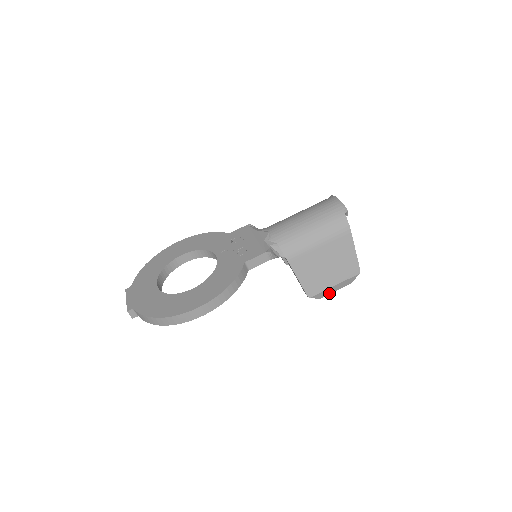
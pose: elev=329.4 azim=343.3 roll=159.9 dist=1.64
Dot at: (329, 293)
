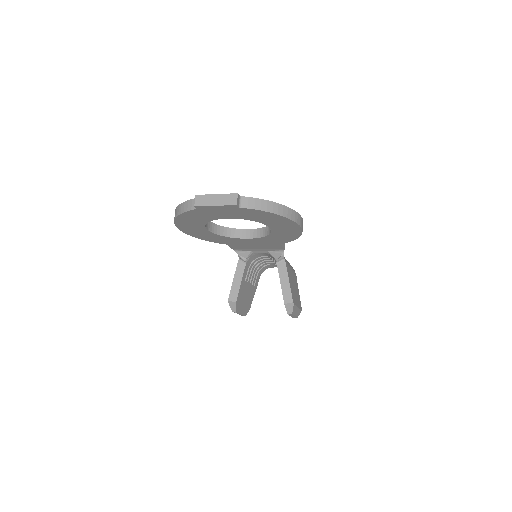
Dot at: (294, 314)
